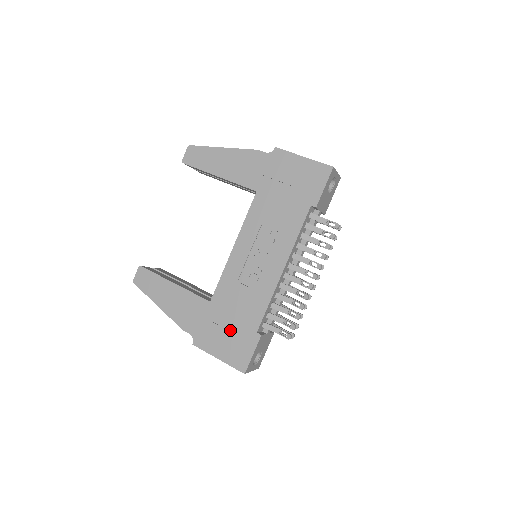
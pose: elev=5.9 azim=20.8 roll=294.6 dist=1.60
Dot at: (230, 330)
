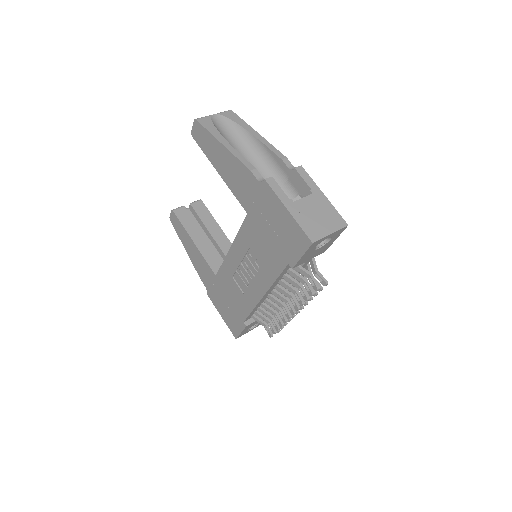
Dot at: (228, 306)
